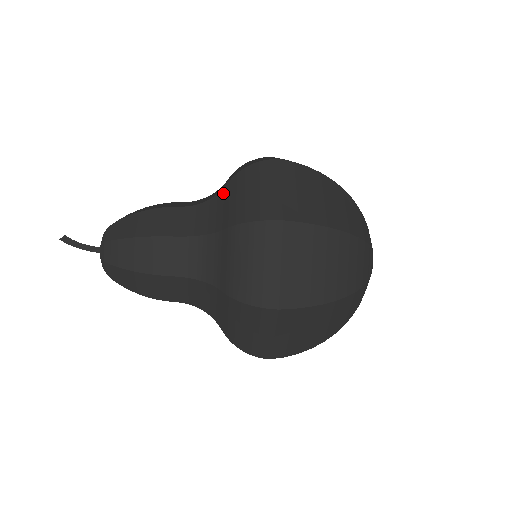
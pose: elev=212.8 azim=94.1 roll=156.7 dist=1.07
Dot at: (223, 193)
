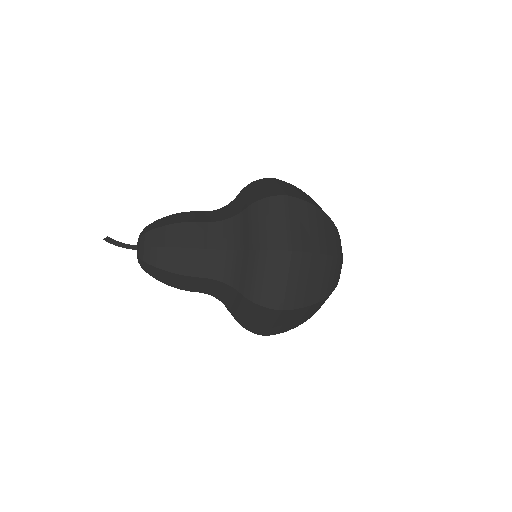
Dot at: (242, 216)
